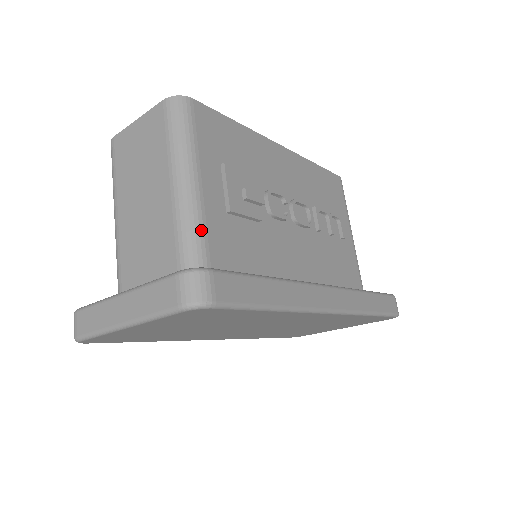
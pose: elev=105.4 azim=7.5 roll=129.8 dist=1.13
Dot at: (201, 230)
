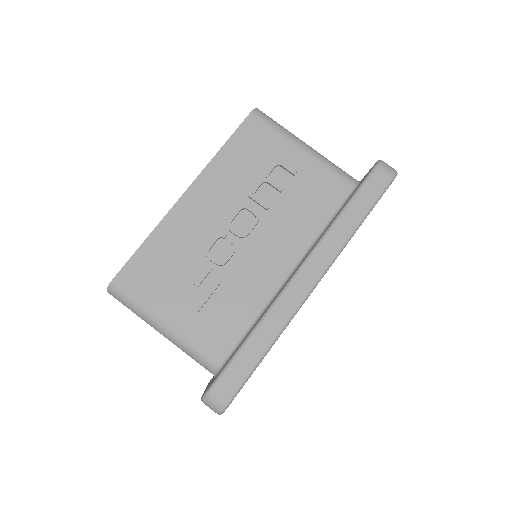
Dot at: (194, 347)
